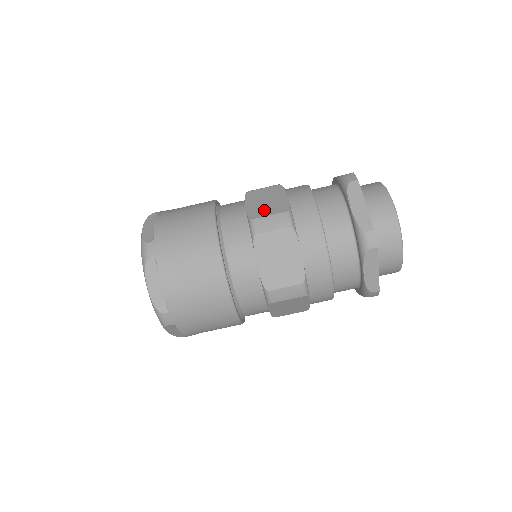
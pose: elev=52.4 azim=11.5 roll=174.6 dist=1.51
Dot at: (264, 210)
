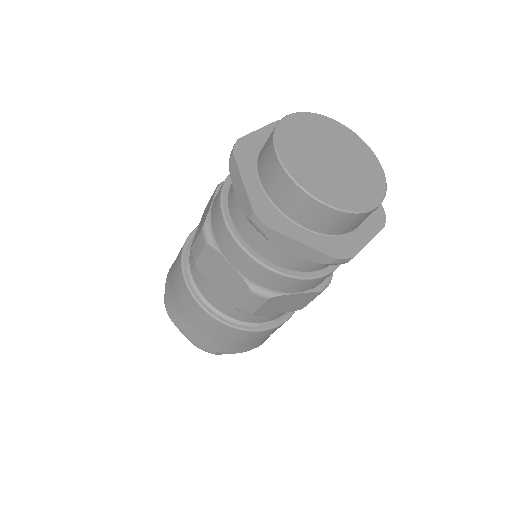
Dot at: (198, 231)
